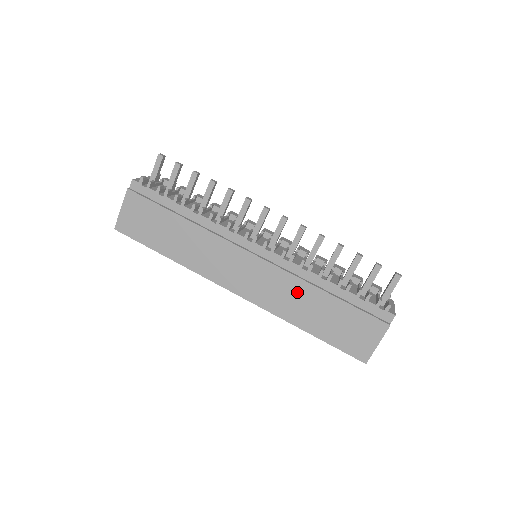
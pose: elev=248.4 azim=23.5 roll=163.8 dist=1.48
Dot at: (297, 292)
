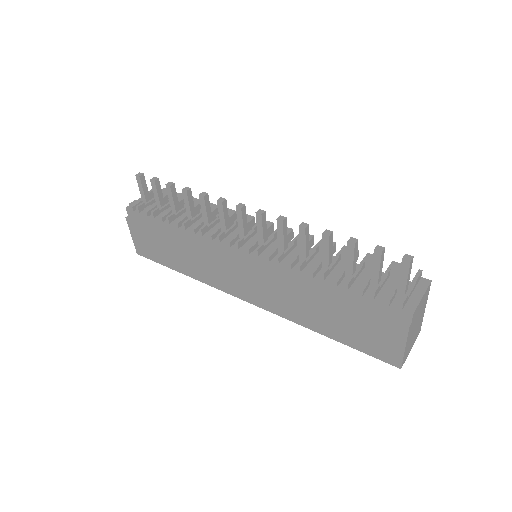
Dot at: (296, 296)
